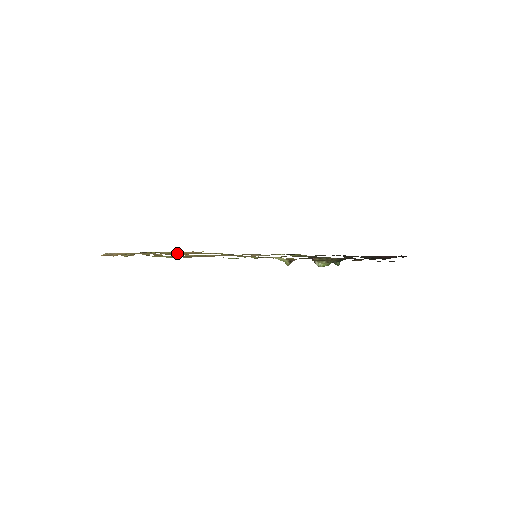
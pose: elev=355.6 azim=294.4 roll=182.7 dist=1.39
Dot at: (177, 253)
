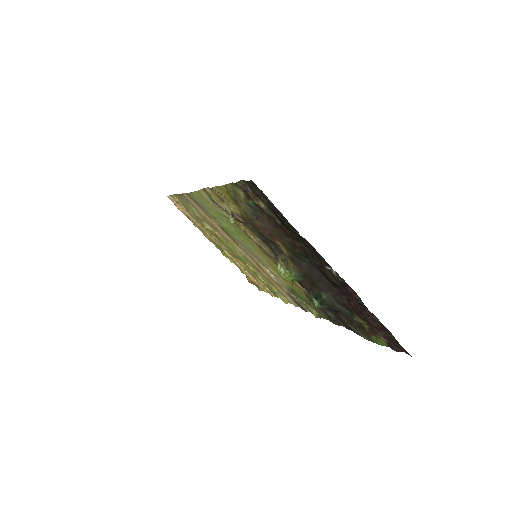
Dot at: (240, 267)
